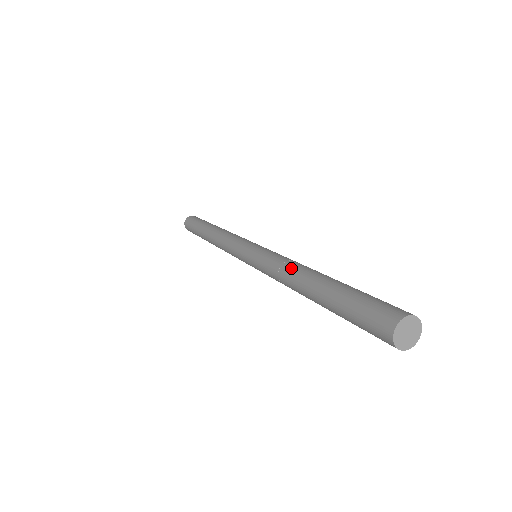
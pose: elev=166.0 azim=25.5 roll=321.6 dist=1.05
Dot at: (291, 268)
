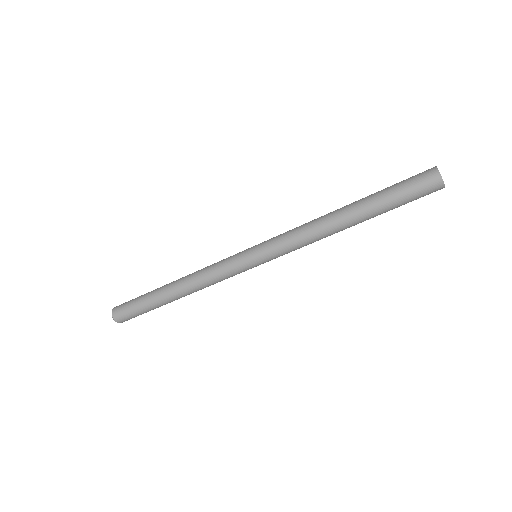
Dot at: (318, 218)
